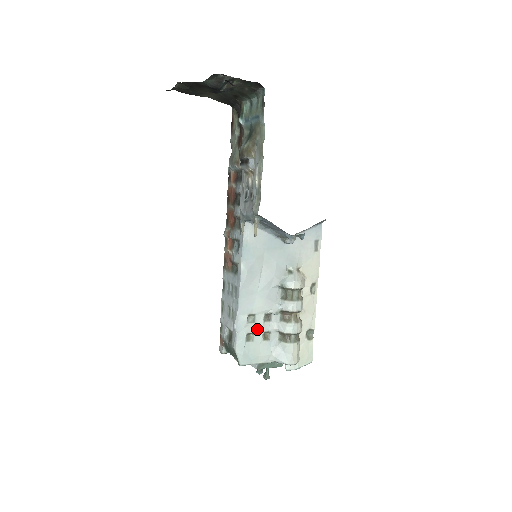
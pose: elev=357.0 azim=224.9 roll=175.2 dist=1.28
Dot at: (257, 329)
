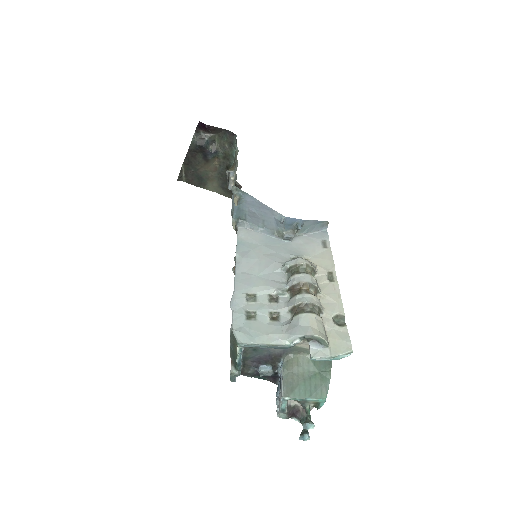
Dot at: (260, 308)
